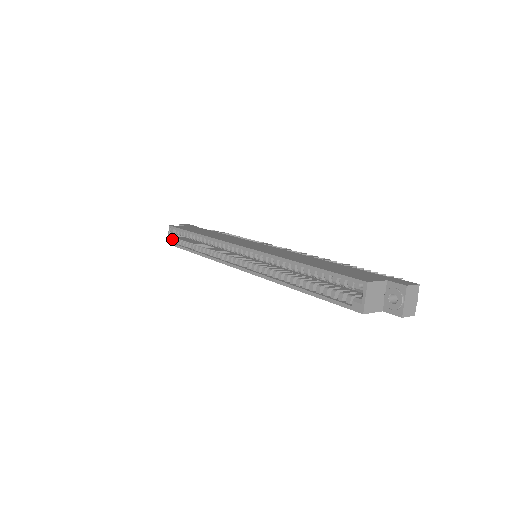
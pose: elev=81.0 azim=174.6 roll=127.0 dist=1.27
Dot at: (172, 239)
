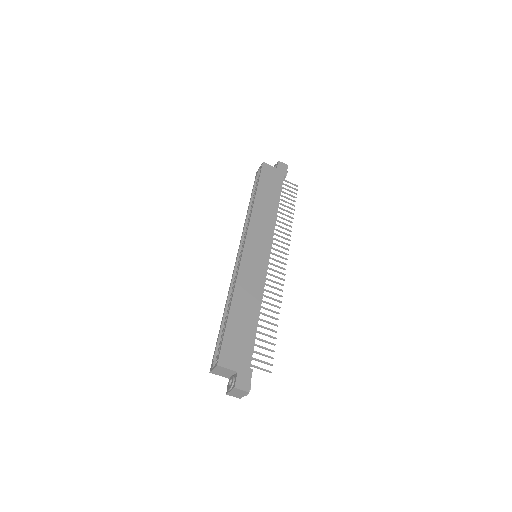
Dot at: (258, 174)
